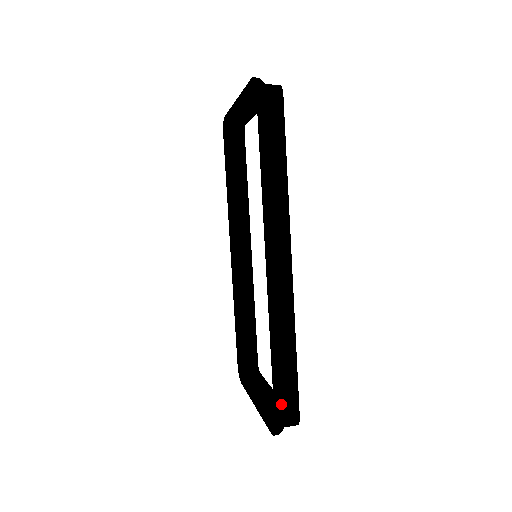
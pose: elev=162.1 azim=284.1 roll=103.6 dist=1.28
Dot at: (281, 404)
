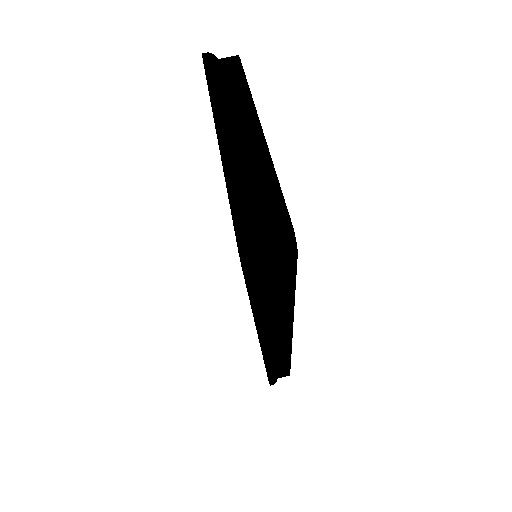
Dot at: (275, 380)
